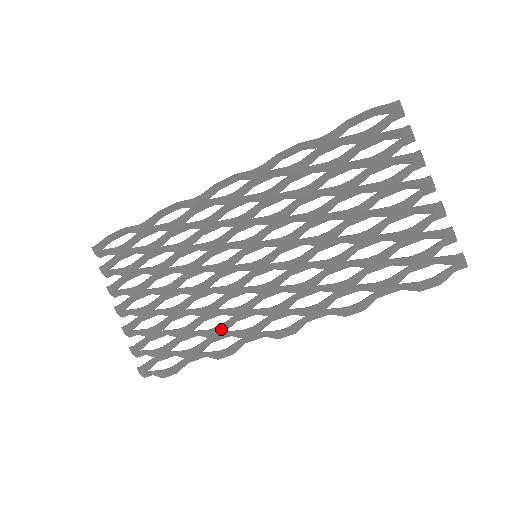
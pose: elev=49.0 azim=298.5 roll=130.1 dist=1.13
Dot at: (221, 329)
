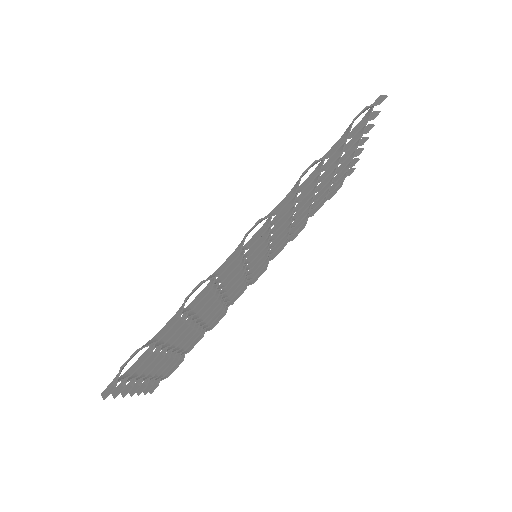
Dot at: (203, 290)
